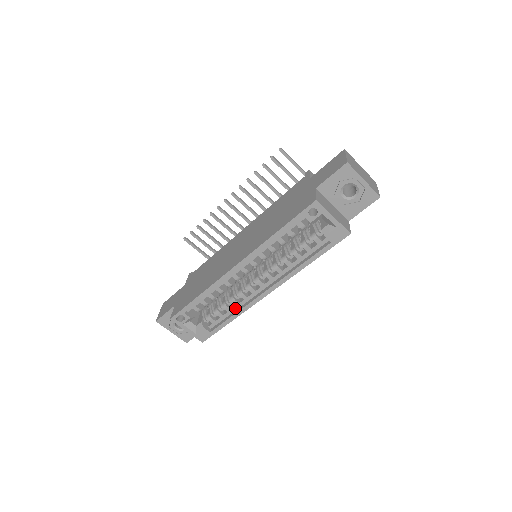
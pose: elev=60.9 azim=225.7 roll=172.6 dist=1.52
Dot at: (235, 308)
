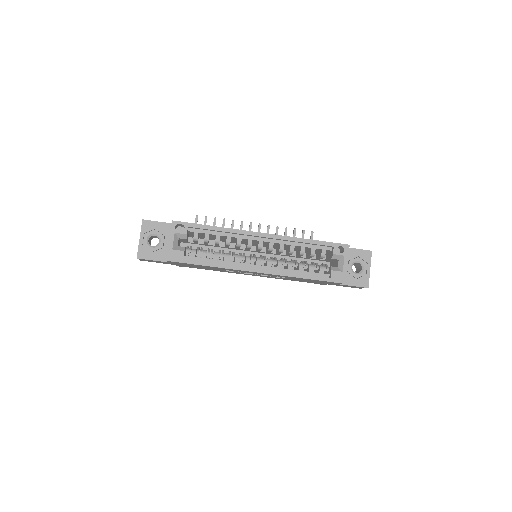
Dot at: (221, 262)
